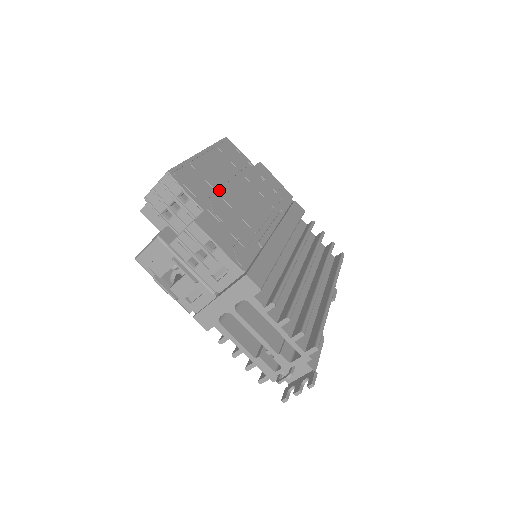
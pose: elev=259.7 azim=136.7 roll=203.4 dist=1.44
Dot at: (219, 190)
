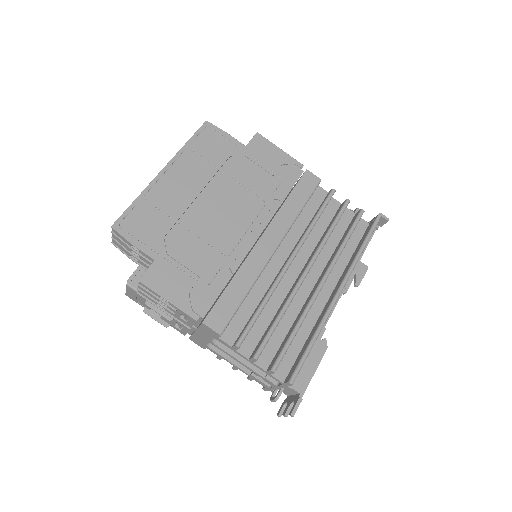
Dot at: (181, 217)
